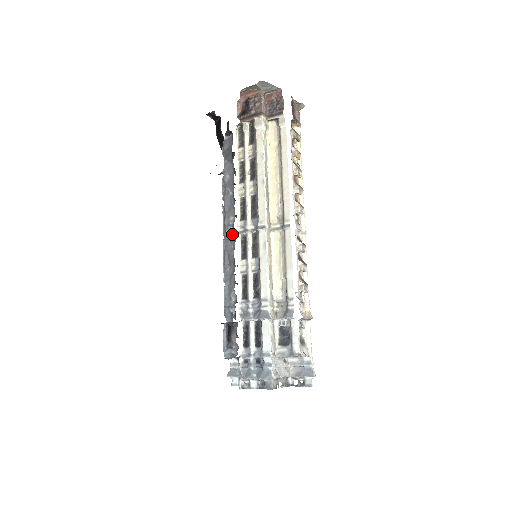
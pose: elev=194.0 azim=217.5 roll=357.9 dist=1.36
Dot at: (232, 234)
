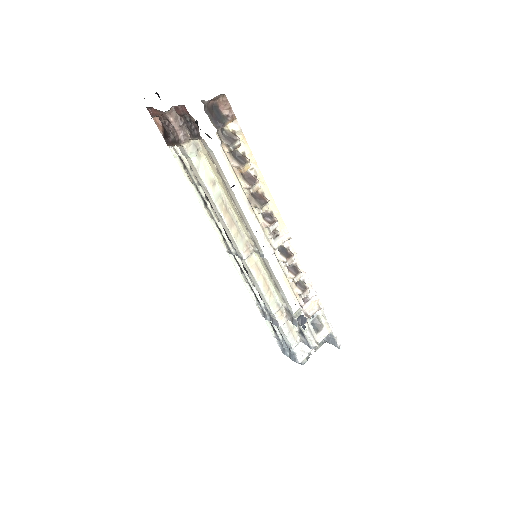
Dot at: occluded
